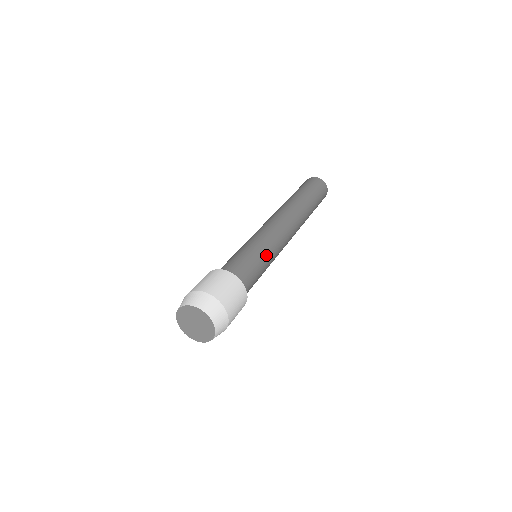
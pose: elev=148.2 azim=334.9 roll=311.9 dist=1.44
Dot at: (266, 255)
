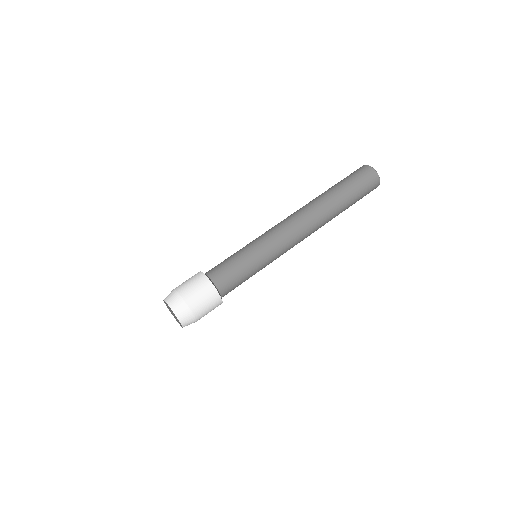
Dot at: (260, 268)
